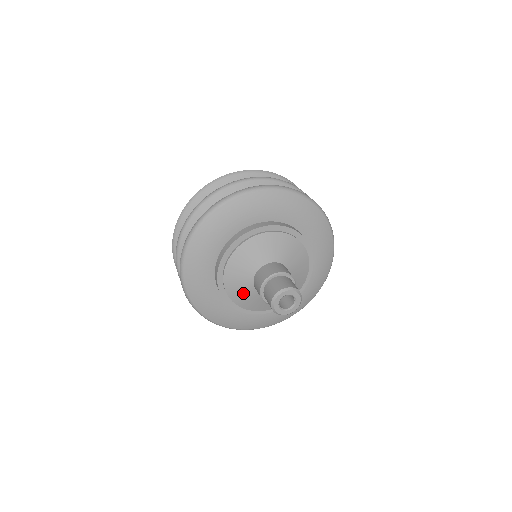
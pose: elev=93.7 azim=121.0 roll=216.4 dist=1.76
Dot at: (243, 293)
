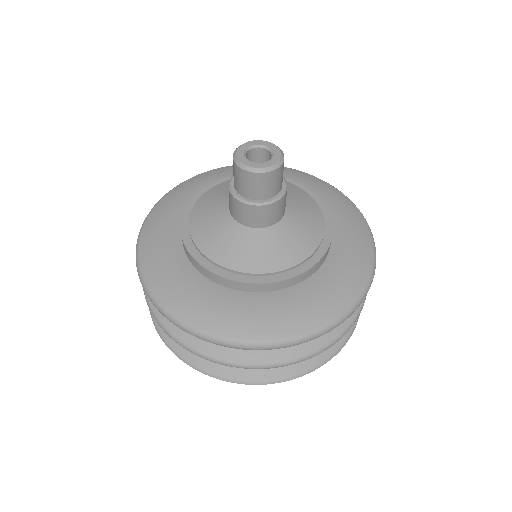
Dot at: (210, 211)
